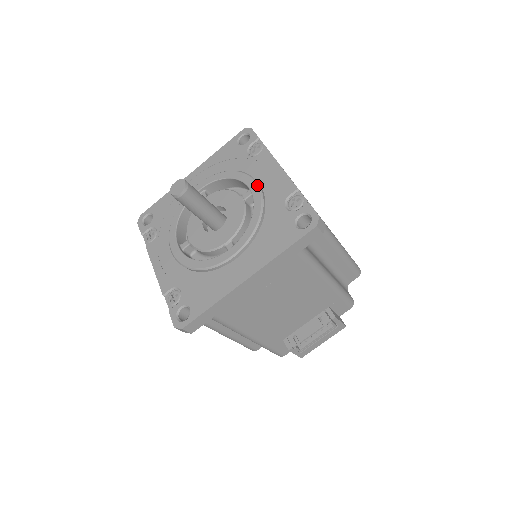
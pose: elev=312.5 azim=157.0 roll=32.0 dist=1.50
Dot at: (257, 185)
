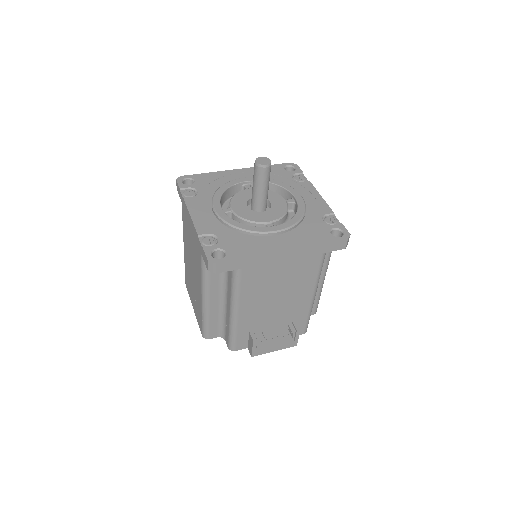
Dot at: (302, 197)
